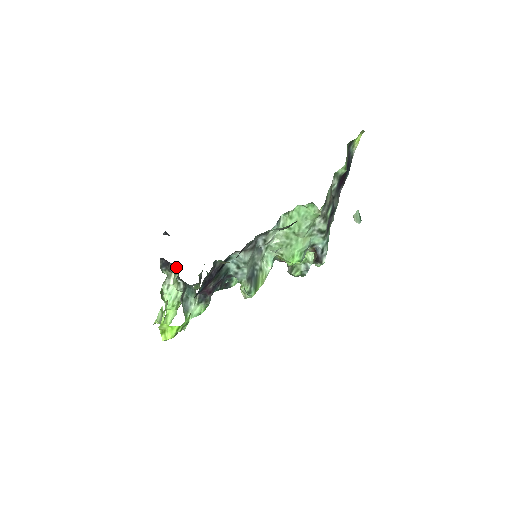
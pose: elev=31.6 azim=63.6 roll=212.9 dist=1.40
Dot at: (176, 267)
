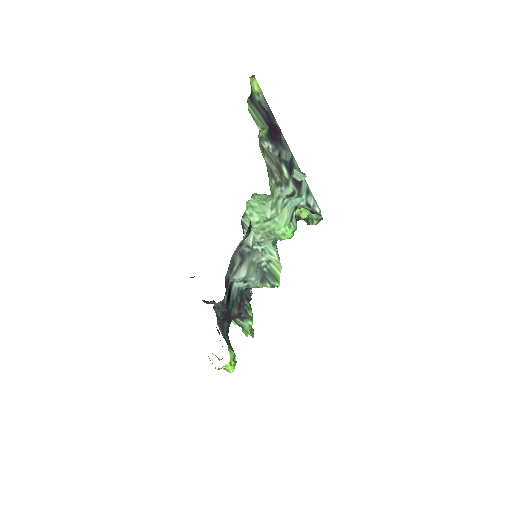
Dot at: (213, 301)
